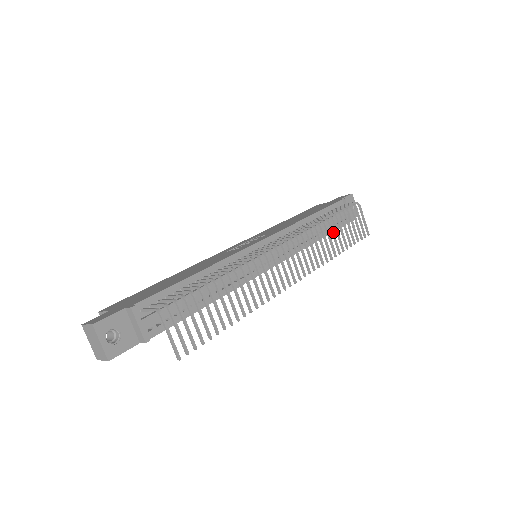
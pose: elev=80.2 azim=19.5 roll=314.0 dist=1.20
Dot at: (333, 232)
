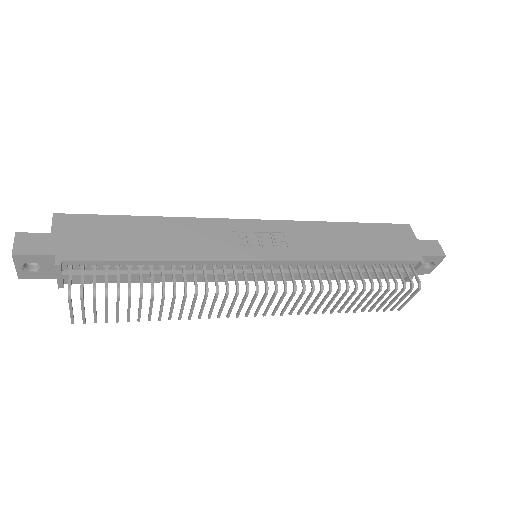
Dot at: (350, 299)
